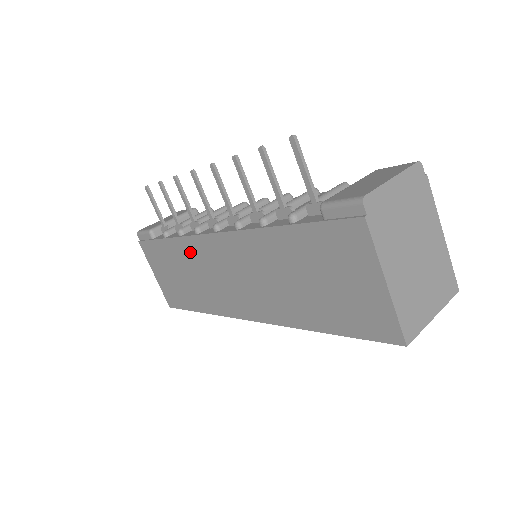
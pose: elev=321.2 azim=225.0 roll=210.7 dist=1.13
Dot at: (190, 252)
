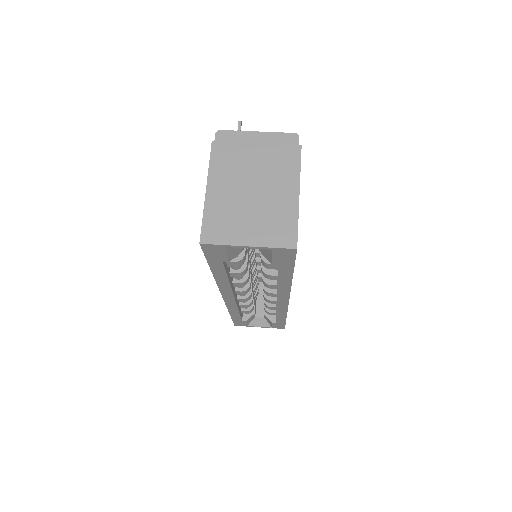
Dot at: occluded
